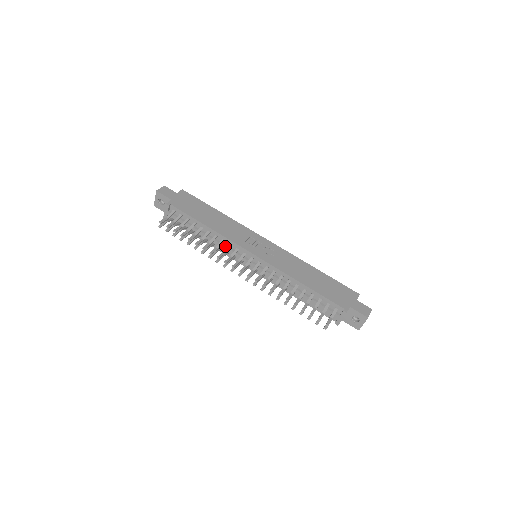
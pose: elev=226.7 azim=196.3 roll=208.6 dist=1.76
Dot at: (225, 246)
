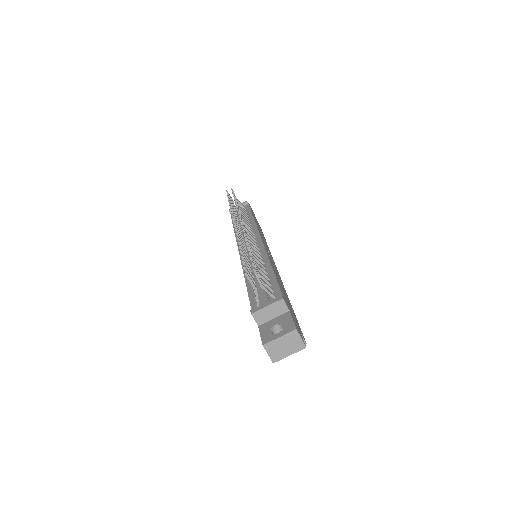
Dot at: occluded
